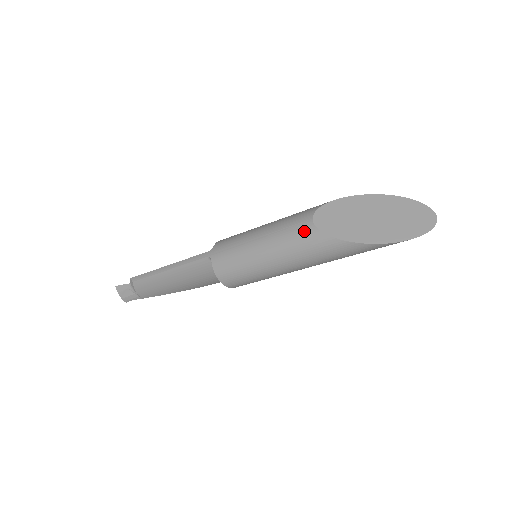
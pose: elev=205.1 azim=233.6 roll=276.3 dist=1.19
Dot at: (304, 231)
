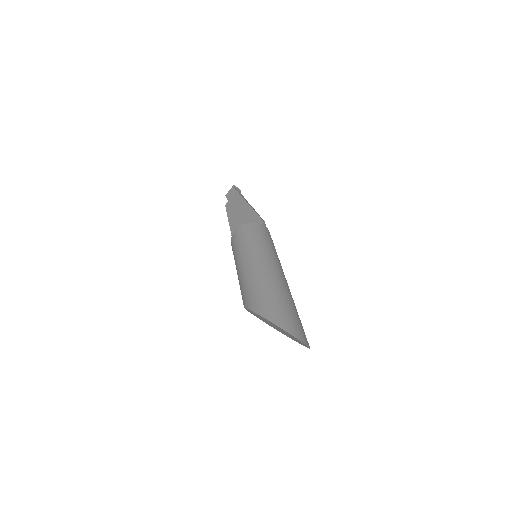
Dot at: occluded
